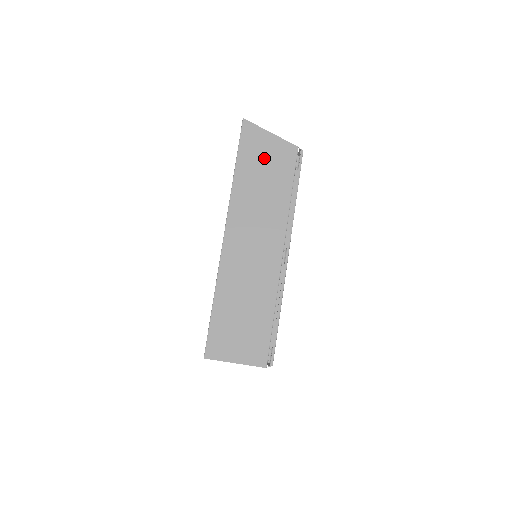
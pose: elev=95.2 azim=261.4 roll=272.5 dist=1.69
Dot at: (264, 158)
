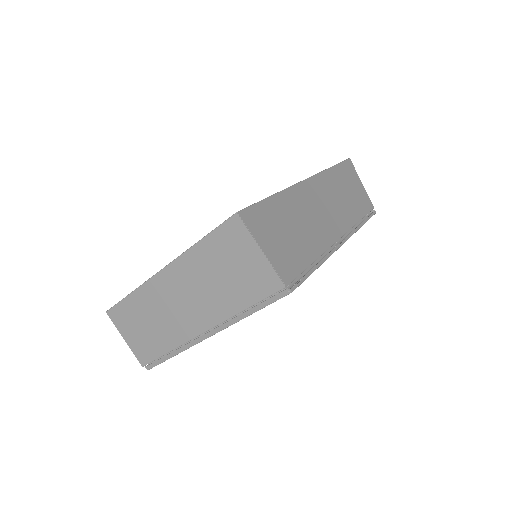
Dot at: (353, 185)
